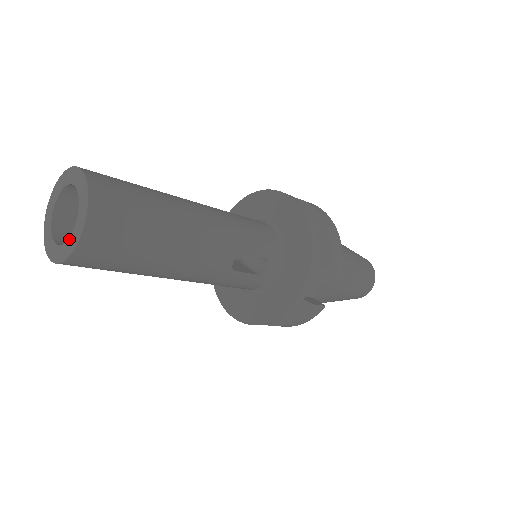
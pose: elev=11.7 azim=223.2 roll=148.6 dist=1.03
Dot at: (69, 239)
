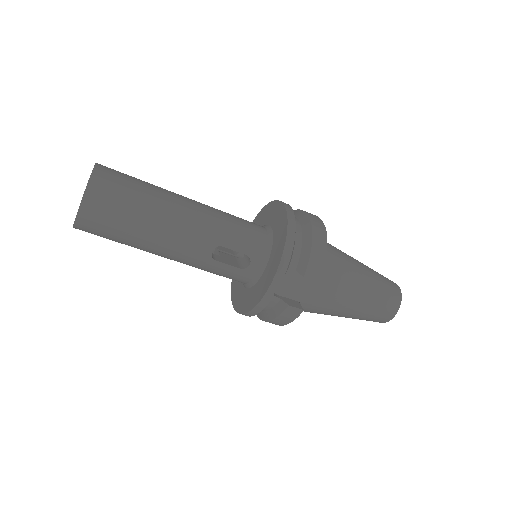
Dot at: occluded
